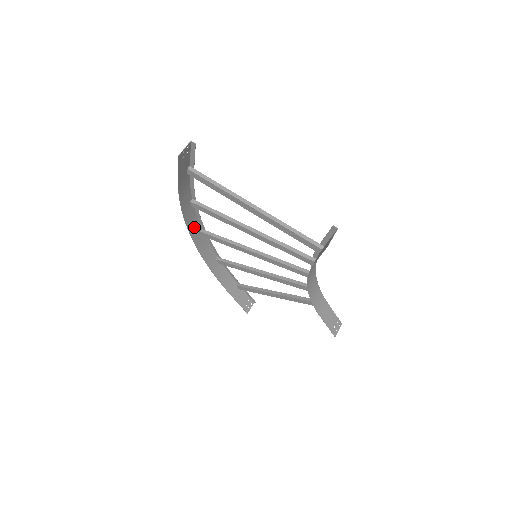
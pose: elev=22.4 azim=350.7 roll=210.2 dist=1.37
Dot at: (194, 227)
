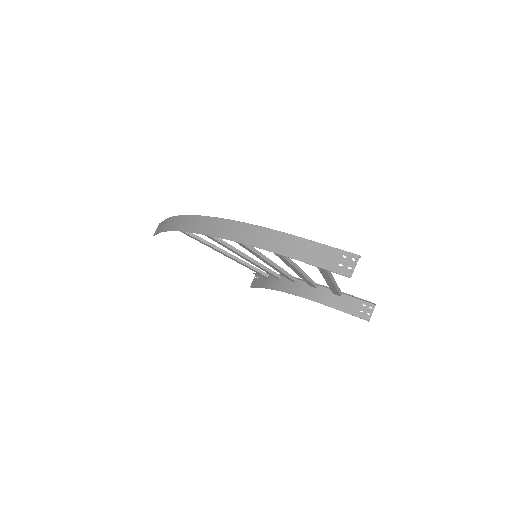
Dot at: (217, 227)
